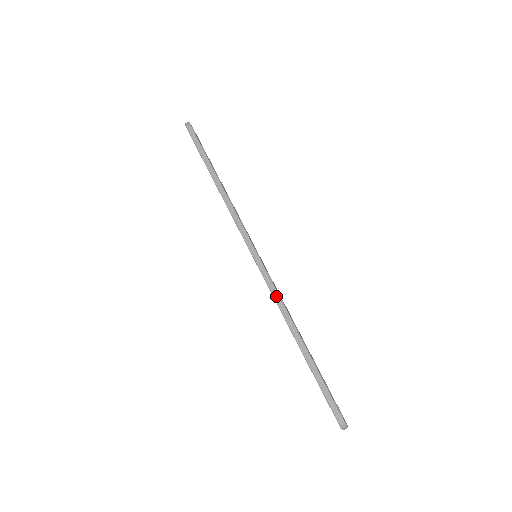
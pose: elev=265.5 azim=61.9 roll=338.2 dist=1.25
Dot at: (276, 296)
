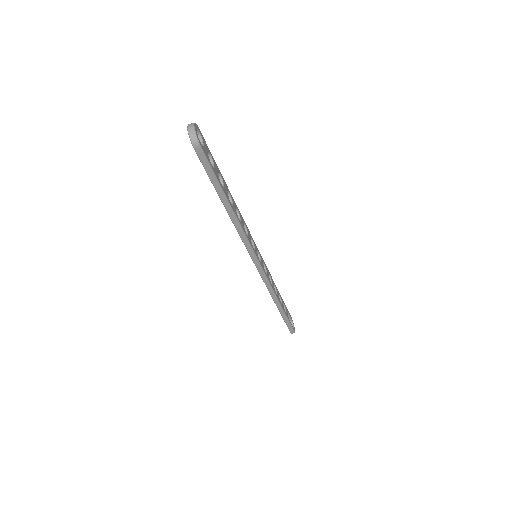
Dot at: (269, 288)
